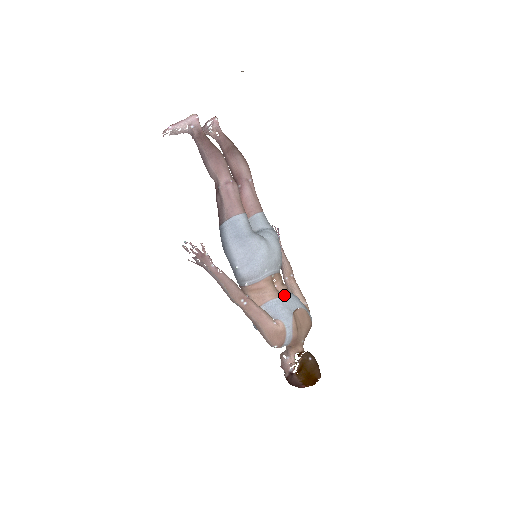
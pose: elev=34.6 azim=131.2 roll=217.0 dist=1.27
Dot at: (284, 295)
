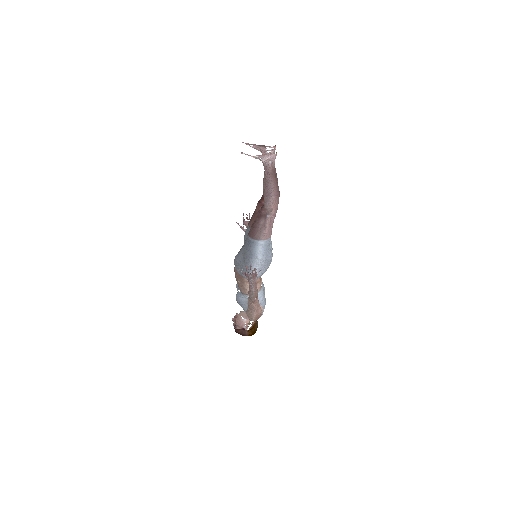
Dot at: (262, 285)
